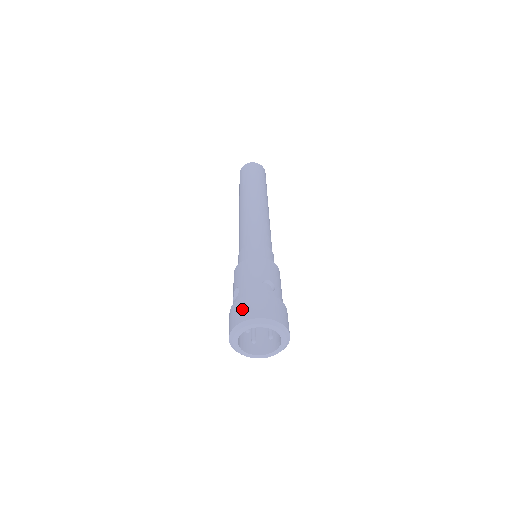
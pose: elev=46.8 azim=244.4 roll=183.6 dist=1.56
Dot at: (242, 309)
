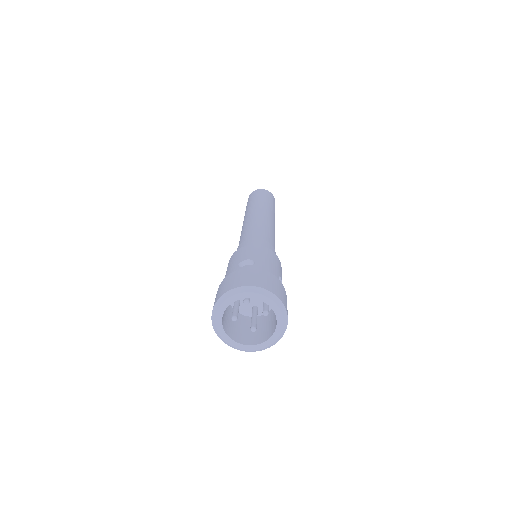
Dot at: (215, 298)
